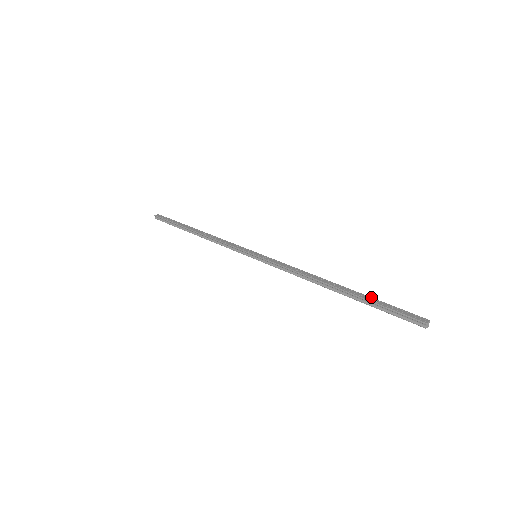
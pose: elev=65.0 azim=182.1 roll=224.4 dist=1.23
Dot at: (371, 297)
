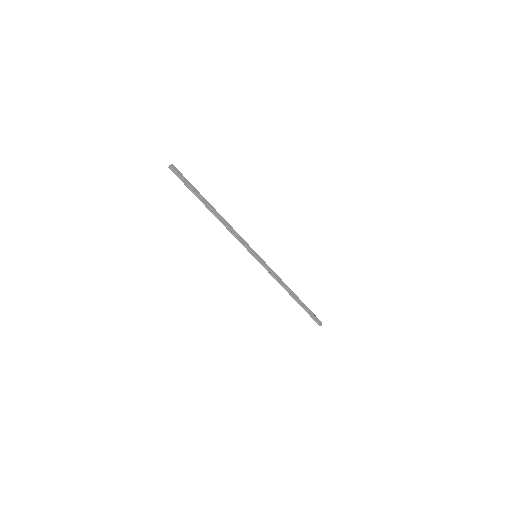
Dot at: (306, 306)
